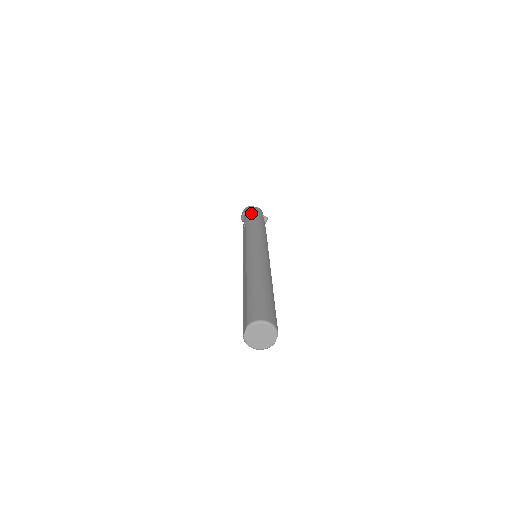
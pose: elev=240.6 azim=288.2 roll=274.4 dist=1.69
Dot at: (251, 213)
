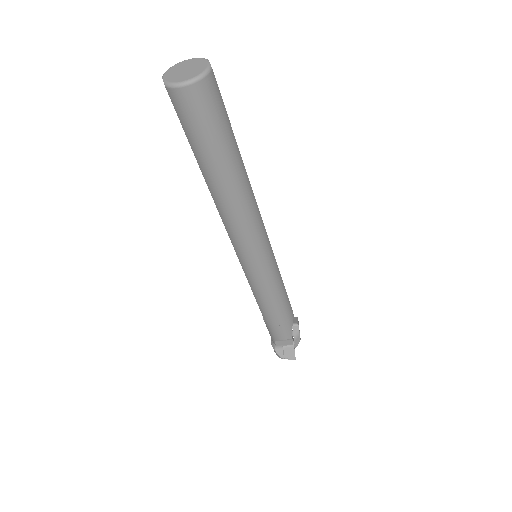
Dot at: occluded
